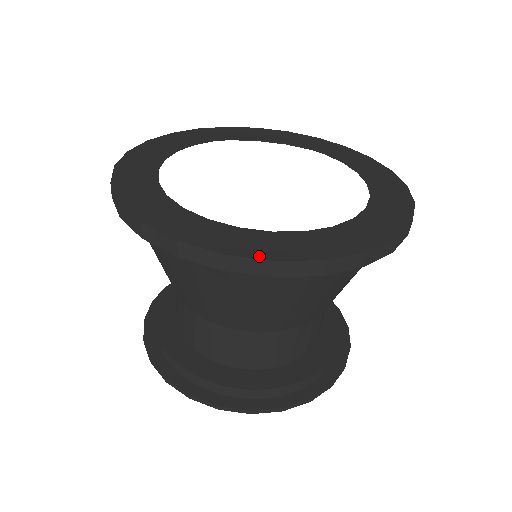
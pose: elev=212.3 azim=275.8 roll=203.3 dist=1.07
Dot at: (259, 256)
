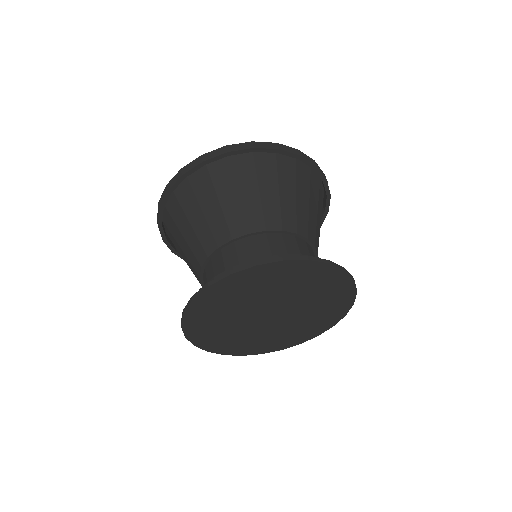
Dot at: (218, 150)
